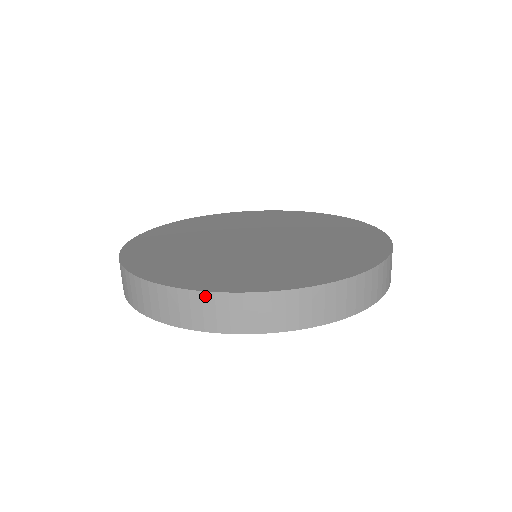
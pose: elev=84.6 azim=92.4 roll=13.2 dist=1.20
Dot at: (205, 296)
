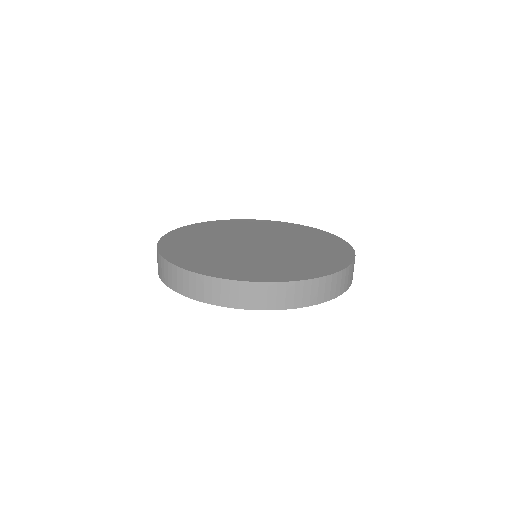
Dot at: (214, 280)
